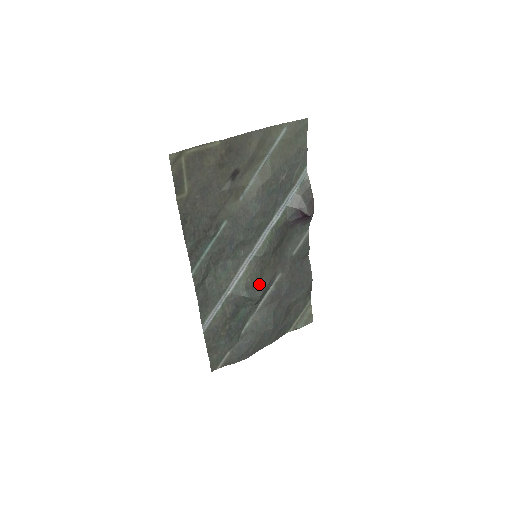
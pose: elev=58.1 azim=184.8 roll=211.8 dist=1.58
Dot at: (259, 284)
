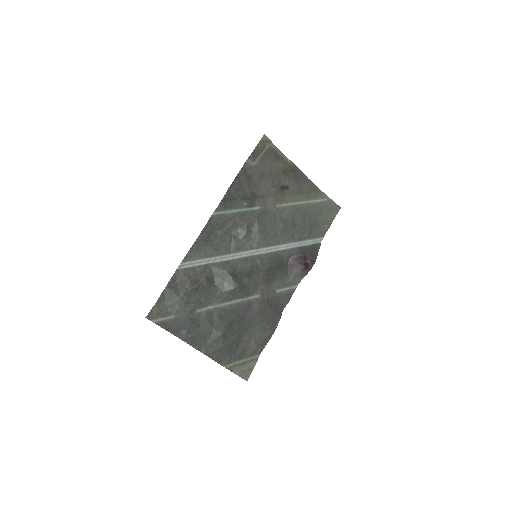
Dot at: (243, 278)
